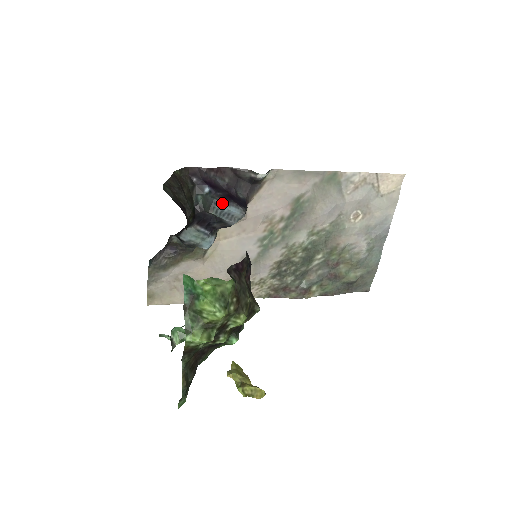
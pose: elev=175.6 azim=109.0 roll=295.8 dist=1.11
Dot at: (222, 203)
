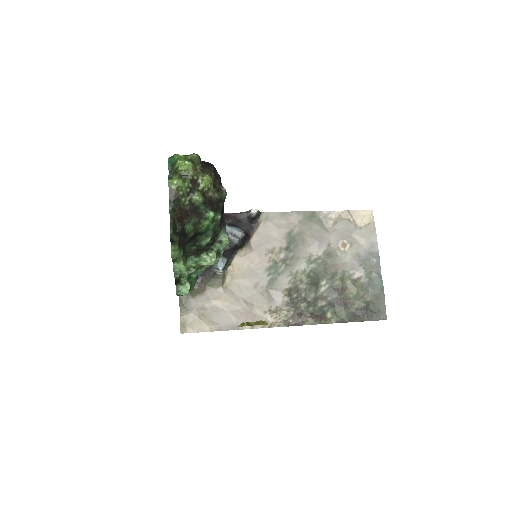
Dot at: occluded
